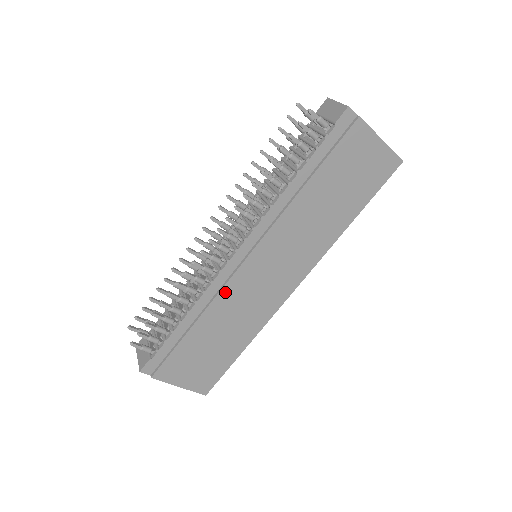
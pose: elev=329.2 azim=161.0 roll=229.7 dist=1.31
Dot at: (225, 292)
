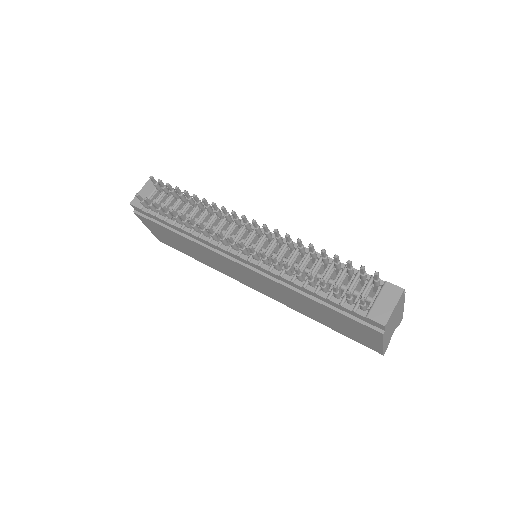
Dot at: (211, 251)
